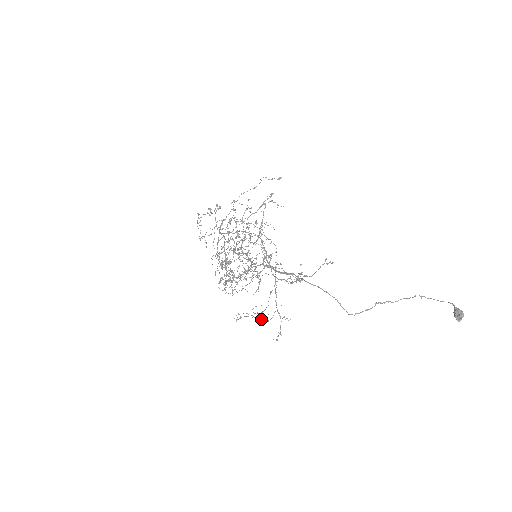
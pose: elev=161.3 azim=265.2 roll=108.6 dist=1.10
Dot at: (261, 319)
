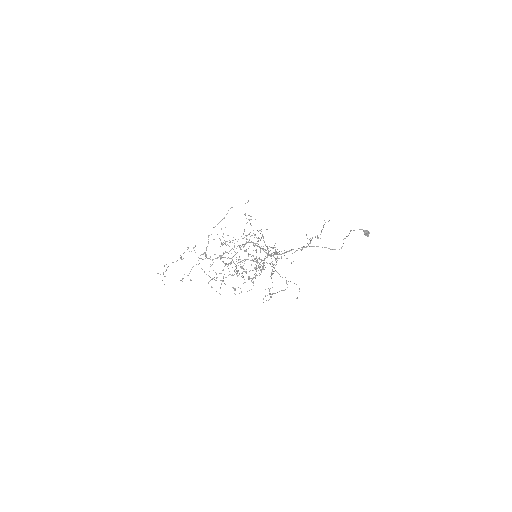
Dot at: (283, 290)
